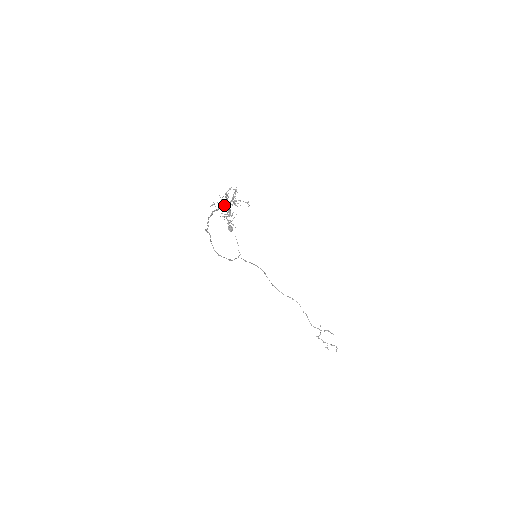
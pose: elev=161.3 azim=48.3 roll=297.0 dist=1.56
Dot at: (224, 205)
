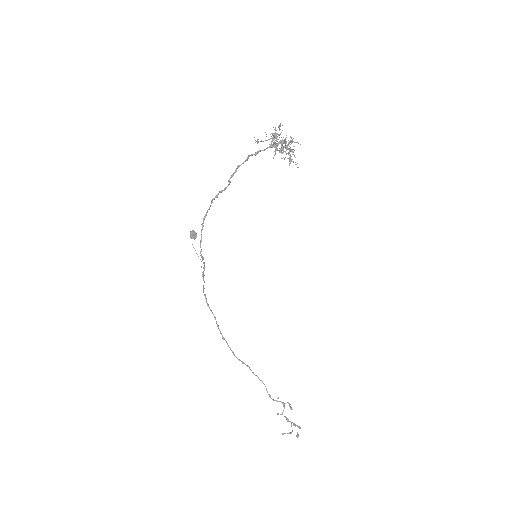
Dot at: (267, 147)
